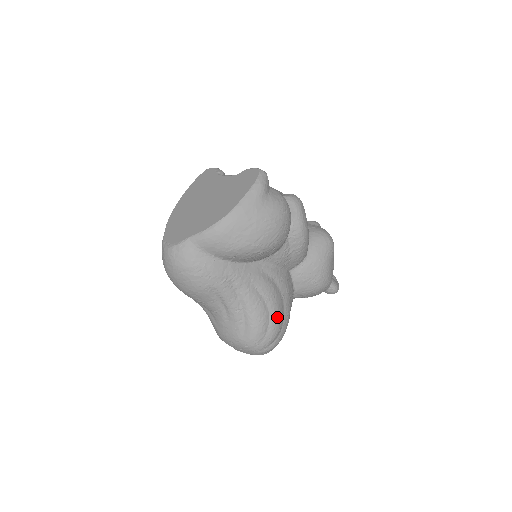
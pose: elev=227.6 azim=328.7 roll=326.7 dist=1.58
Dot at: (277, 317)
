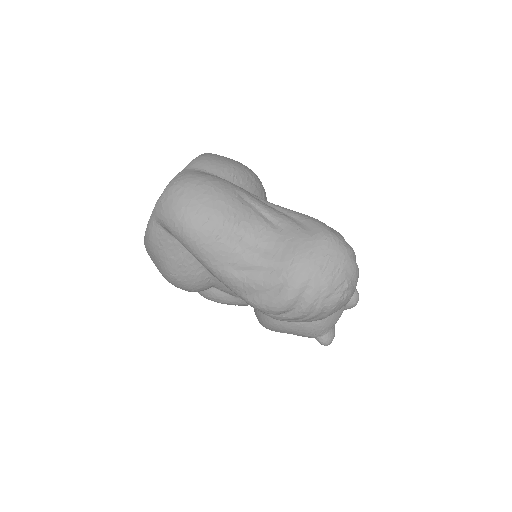
Dot at: occluded
